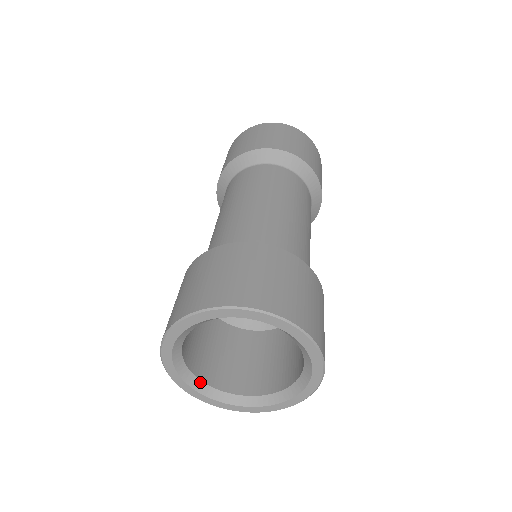
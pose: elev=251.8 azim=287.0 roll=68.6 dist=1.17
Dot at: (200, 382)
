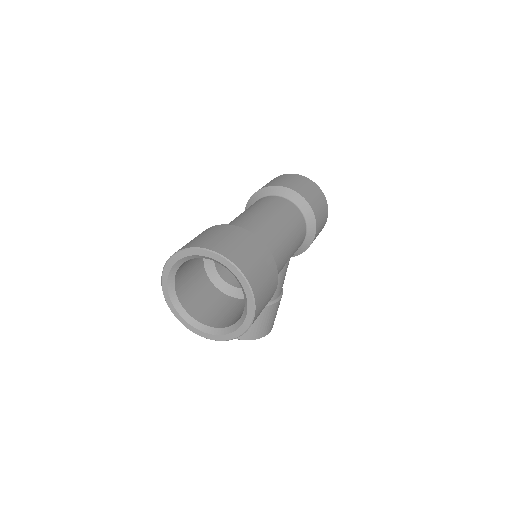
Dot at: (186, 313)
